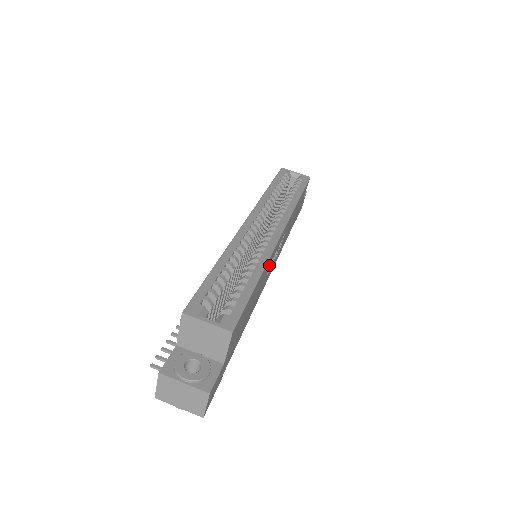
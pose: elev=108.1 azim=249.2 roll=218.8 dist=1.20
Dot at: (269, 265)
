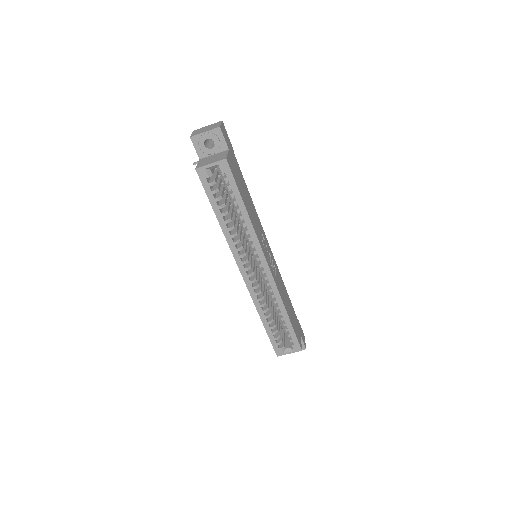
Dot at: (276, 279)
